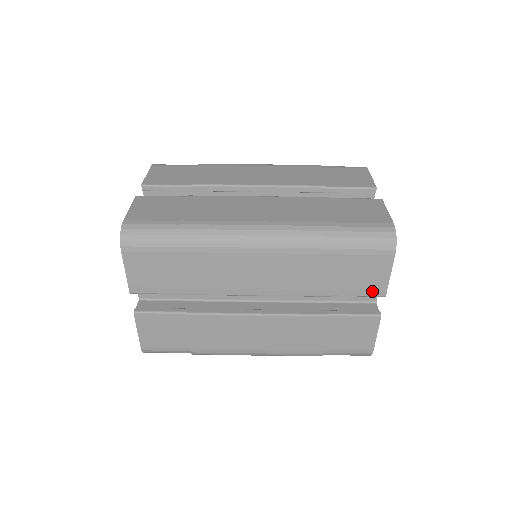
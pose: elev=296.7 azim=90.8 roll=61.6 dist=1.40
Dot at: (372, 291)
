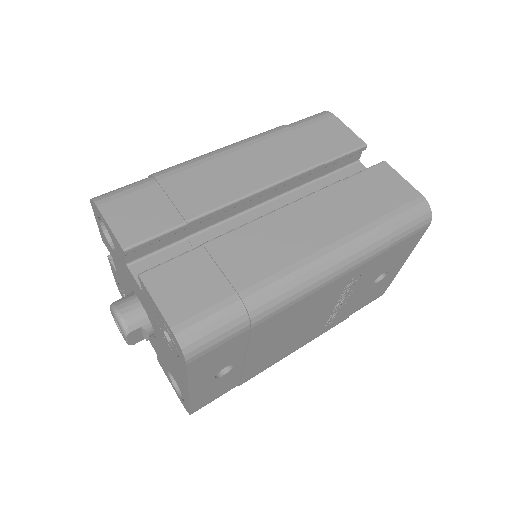
Dot at: (351, 145)
